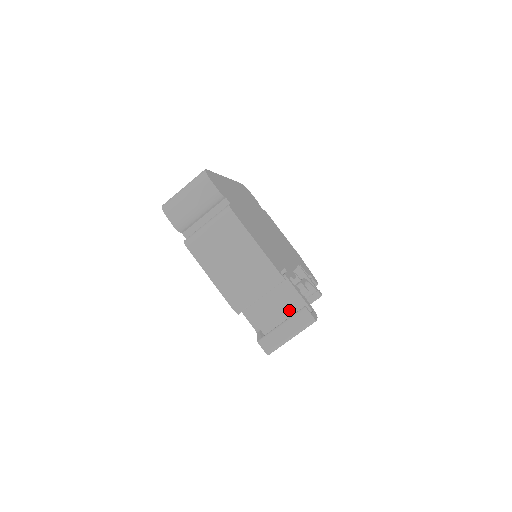
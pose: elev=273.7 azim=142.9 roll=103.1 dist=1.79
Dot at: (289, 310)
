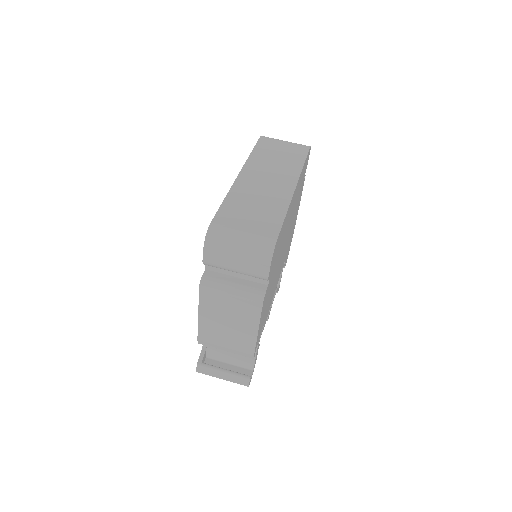
Dot at: (238, 358)
